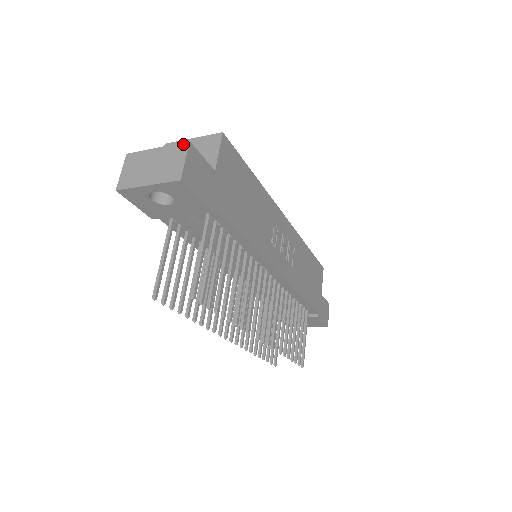
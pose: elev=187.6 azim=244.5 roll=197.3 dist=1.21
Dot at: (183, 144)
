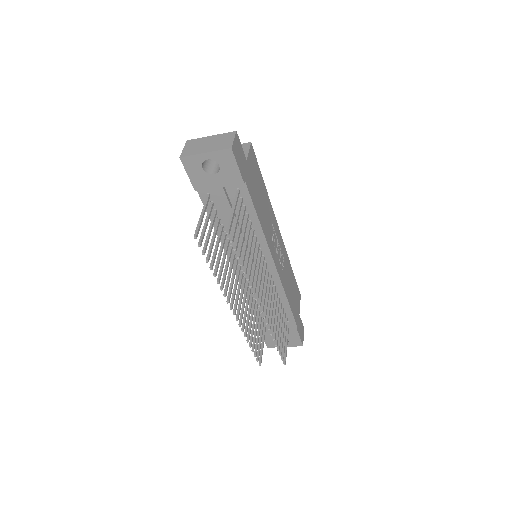
Dot at: (232, 132)
